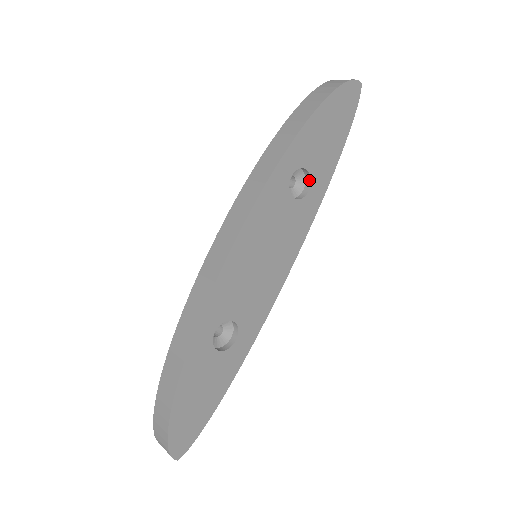
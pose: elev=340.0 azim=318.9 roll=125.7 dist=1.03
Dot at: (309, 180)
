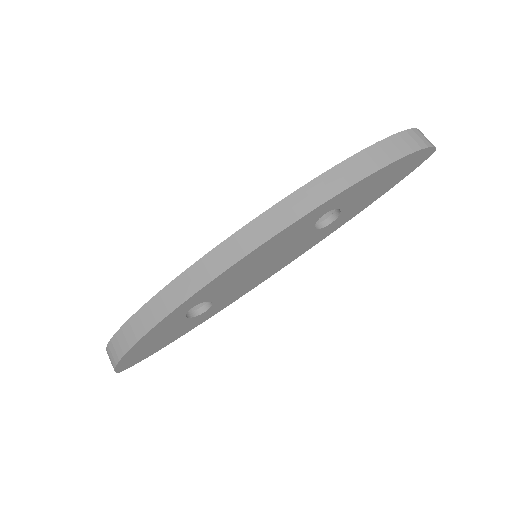
Dot at: (337, 215)
